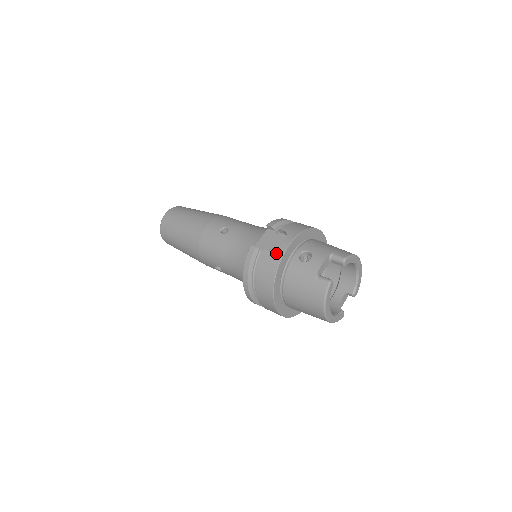
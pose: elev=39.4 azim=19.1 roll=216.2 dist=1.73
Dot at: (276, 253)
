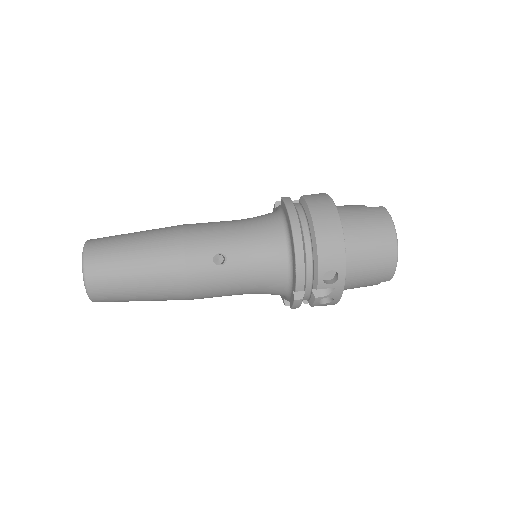
Dot at: (317, 194)
